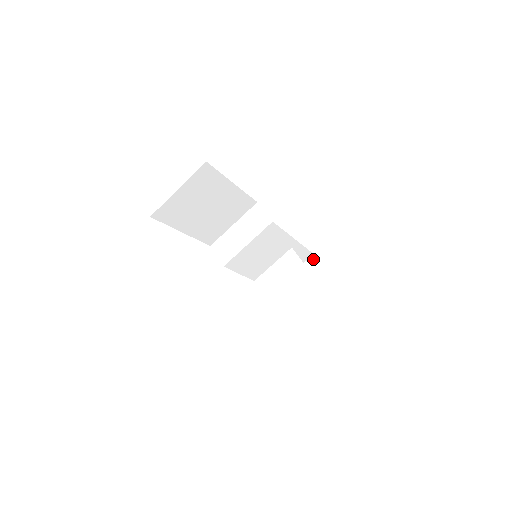
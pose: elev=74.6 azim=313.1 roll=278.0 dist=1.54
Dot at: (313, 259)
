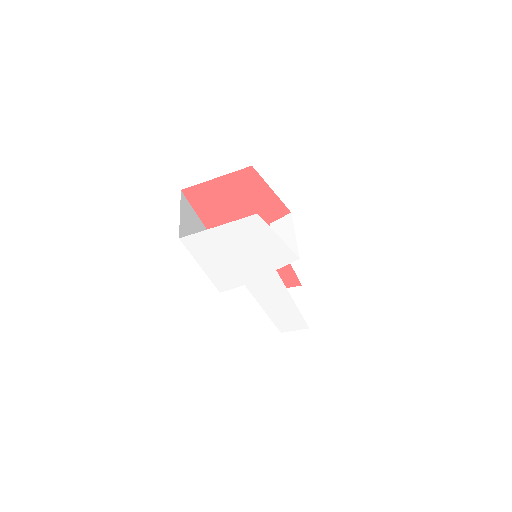
Dot at: occluded
